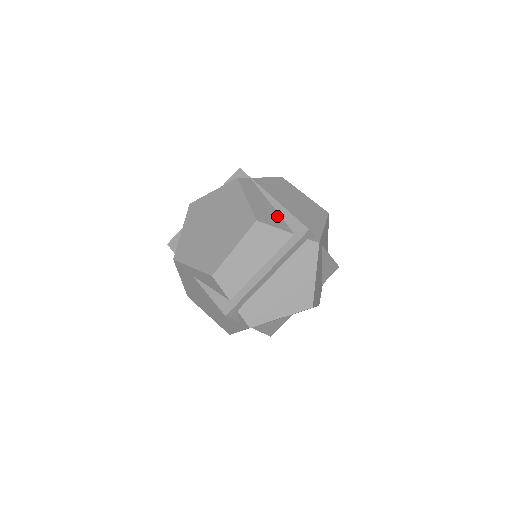
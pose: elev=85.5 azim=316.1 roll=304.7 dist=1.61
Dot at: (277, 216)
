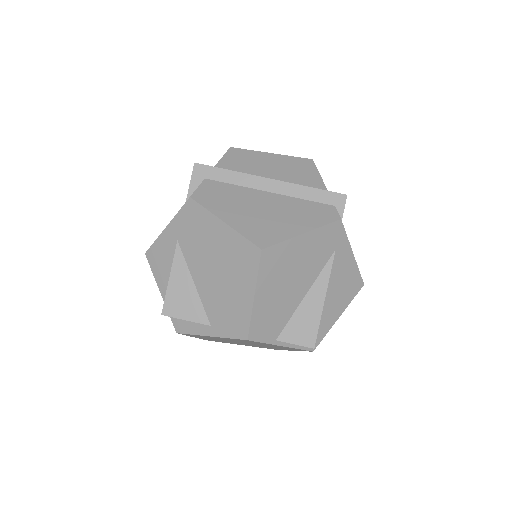
Dot at: occluded
